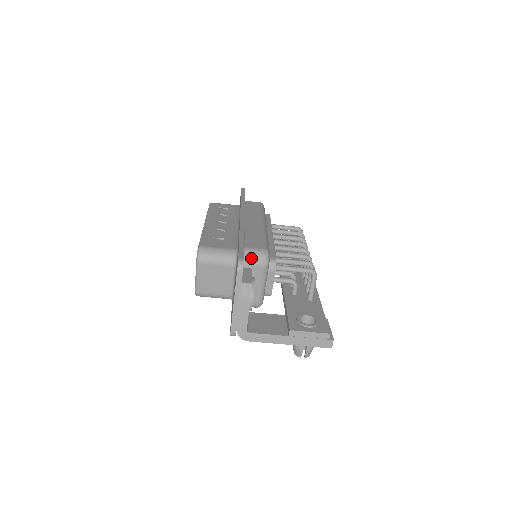
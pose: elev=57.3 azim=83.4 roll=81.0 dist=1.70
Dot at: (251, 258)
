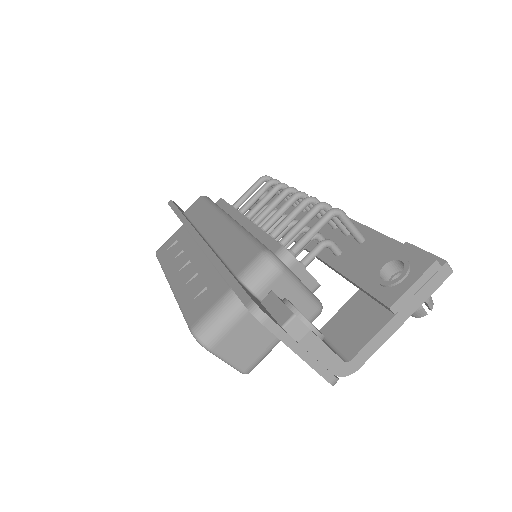
Dot at: (257, 281)
